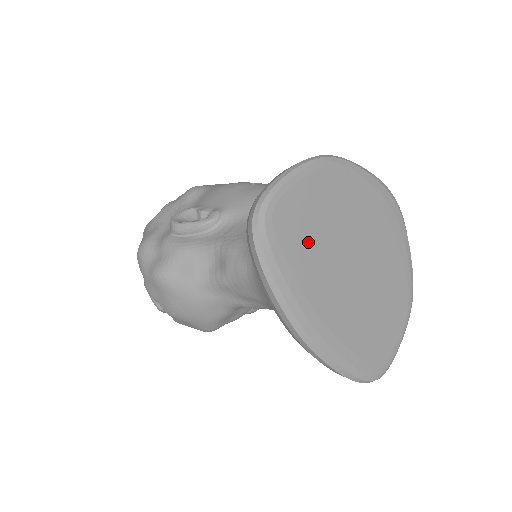
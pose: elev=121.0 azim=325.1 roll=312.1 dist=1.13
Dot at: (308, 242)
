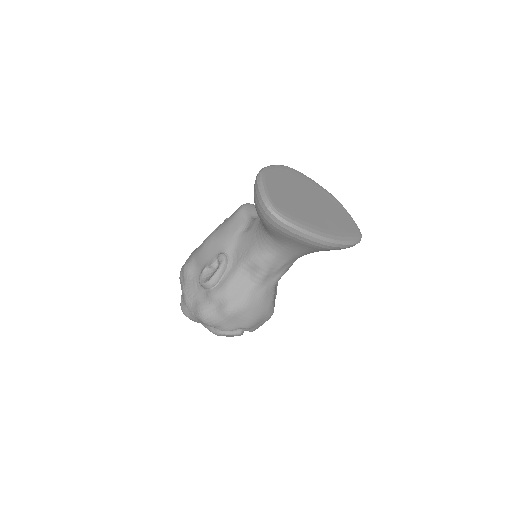
Dot at: (293, 206)
